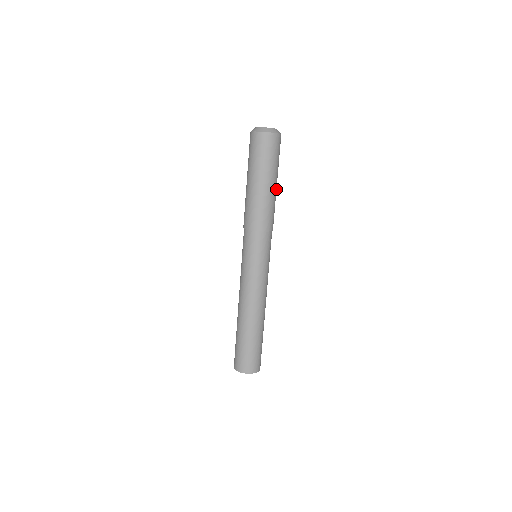
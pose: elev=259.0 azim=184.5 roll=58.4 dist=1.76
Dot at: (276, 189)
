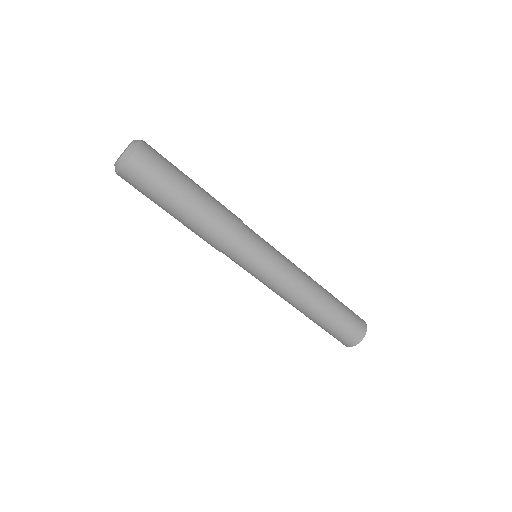
Dot at: (196, 198)
